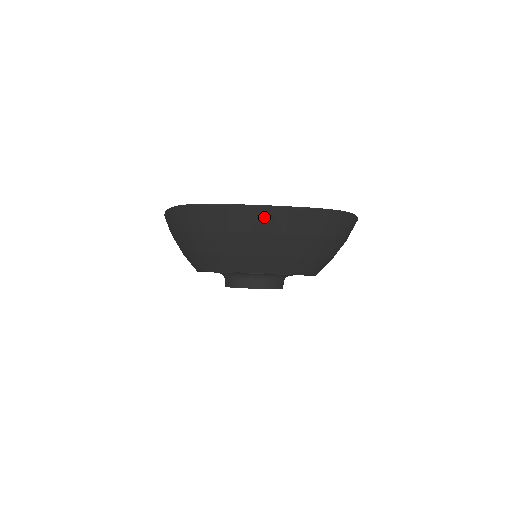
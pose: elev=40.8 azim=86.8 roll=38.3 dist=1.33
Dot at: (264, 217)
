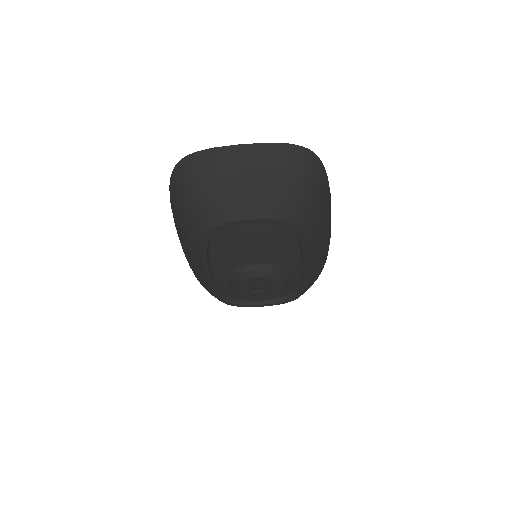
Dot at: (242, 155)
